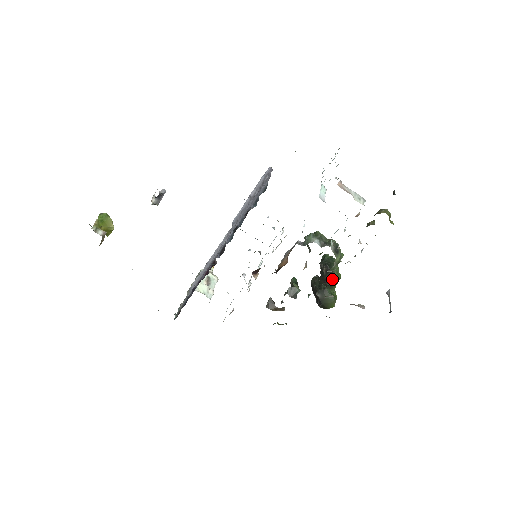
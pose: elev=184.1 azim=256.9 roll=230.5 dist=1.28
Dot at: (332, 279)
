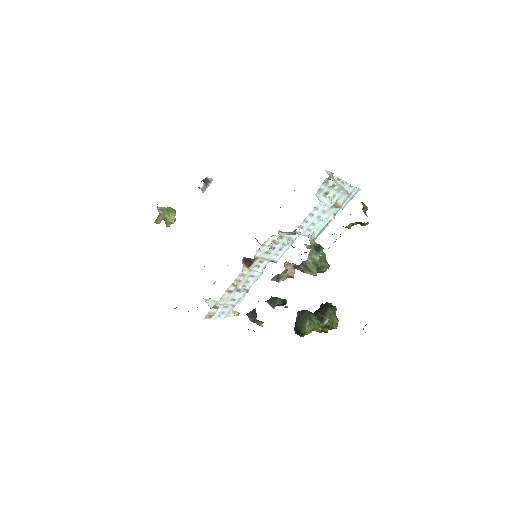
Dot at: (321, 315)
